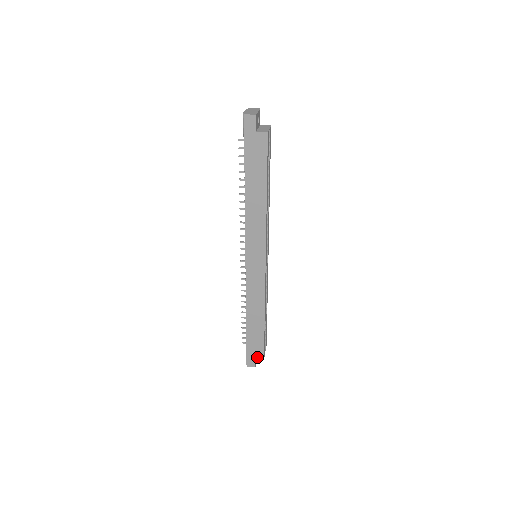
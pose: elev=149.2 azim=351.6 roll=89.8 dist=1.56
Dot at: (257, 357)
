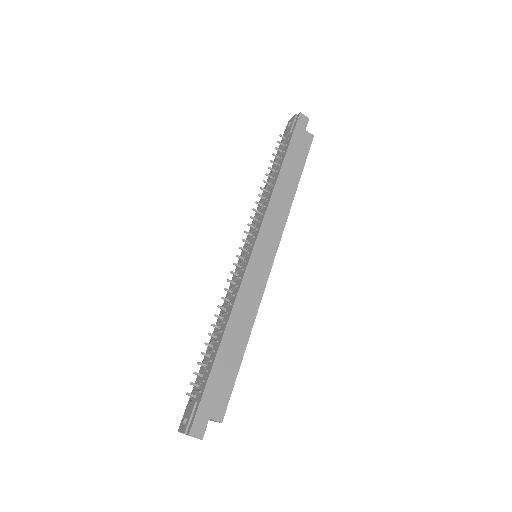
Dot at: (213, 416)
